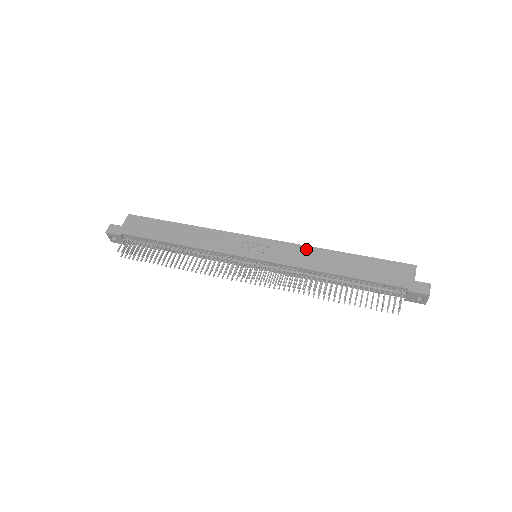
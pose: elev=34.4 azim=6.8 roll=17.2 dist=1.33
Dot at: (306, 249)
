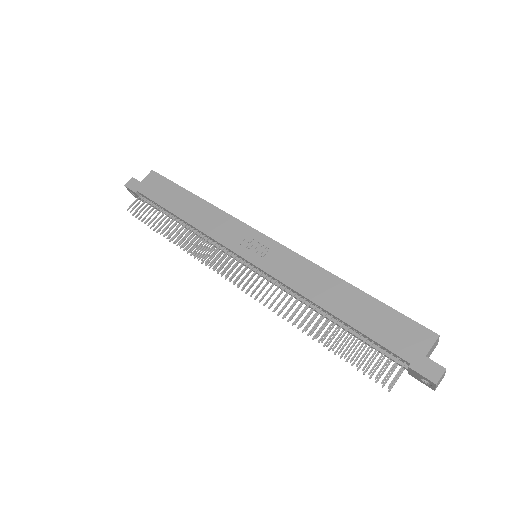
Dot at: (310, 266)
